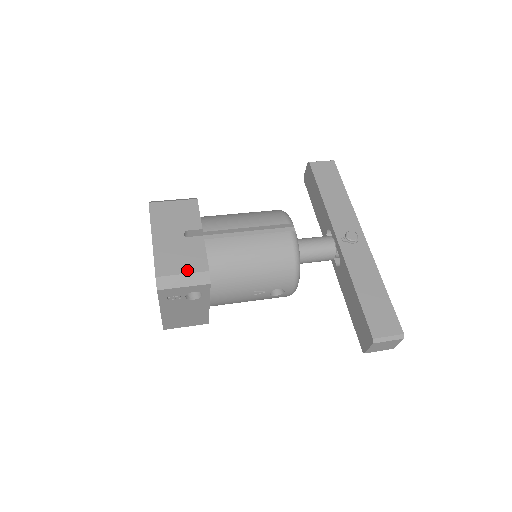
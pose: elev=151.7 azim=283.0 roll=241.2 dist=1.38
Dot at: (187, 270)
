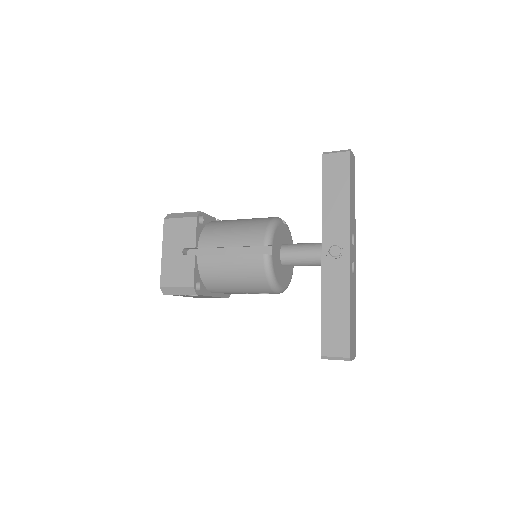
Dot at: (179, 284)
